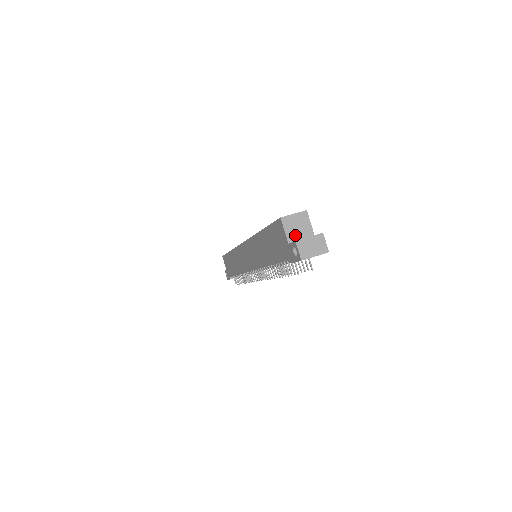
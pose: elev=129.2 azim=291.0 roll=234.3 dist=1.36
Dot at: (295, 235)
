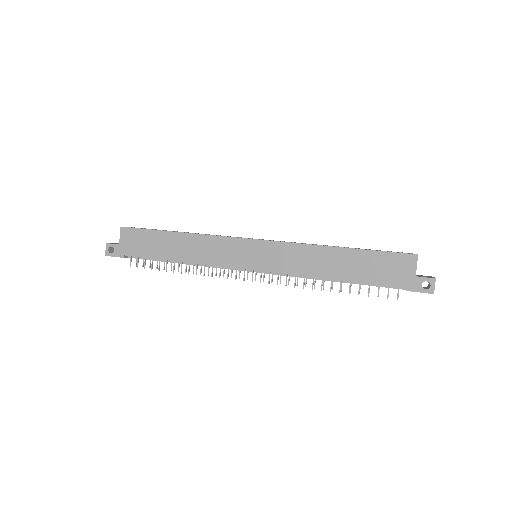
Dot at: occluded
